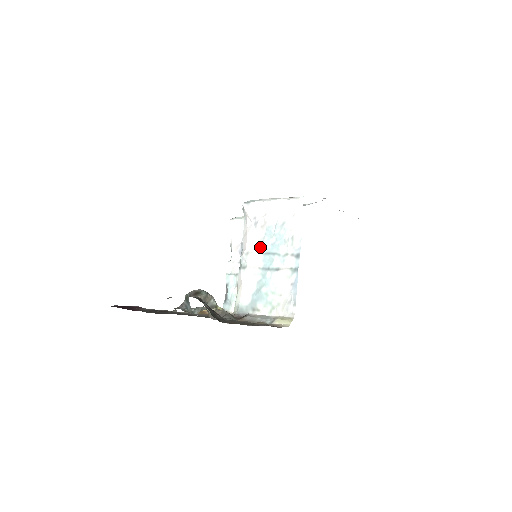
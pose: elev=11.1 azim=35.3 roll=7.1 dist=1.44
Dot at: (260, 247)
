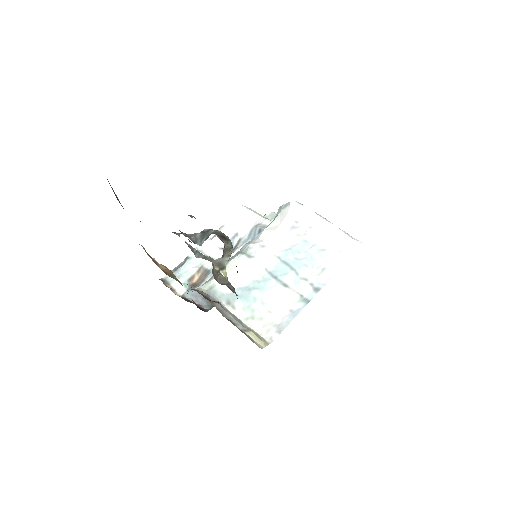
Dot at: (282, 251)
